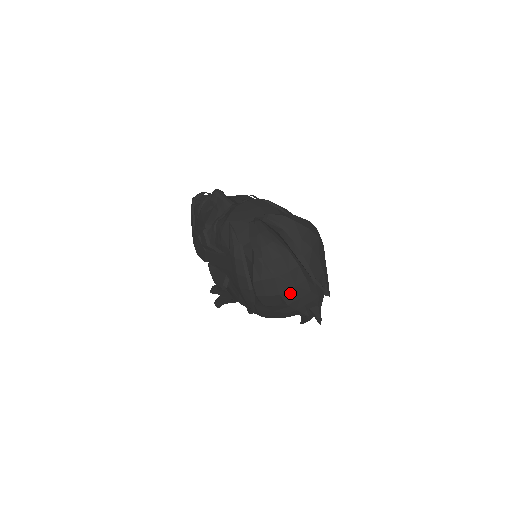
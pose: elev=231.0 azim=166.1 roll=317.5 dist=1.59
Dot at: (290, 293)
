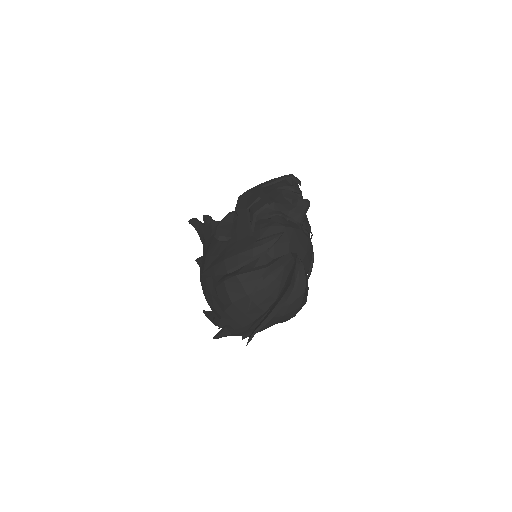
Dot at: (237, 311)
